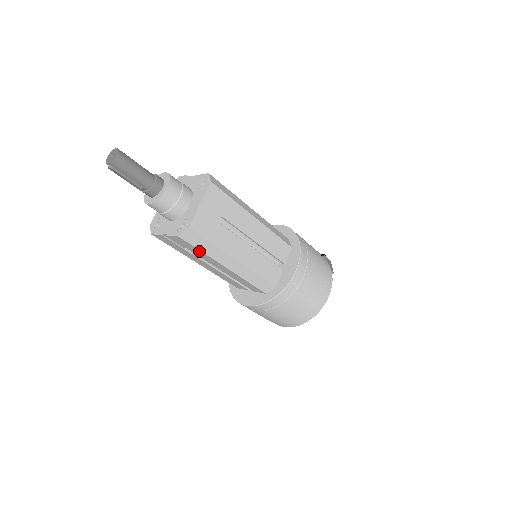
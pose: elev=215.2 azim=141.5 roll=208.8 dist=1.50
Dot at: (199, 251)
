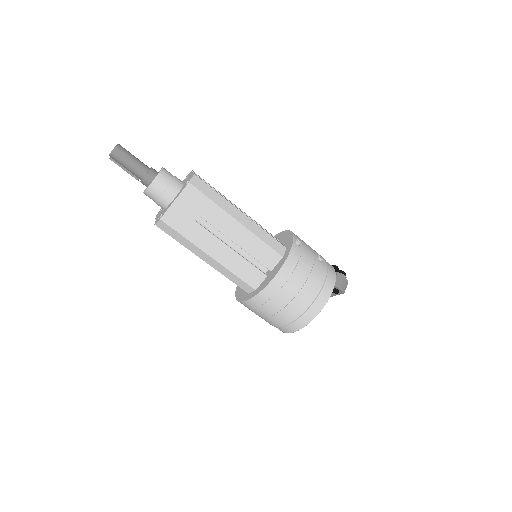
Dot at: (177, 240)
